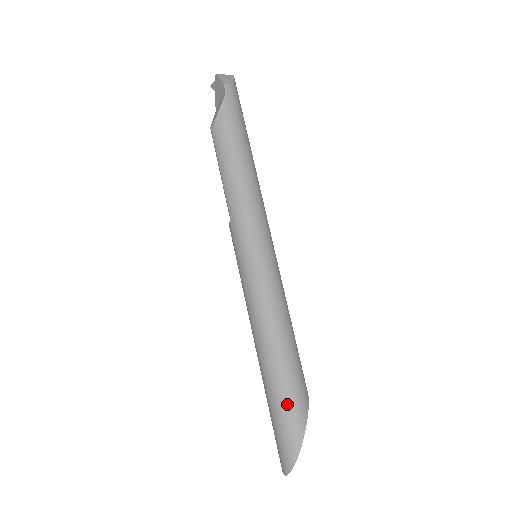
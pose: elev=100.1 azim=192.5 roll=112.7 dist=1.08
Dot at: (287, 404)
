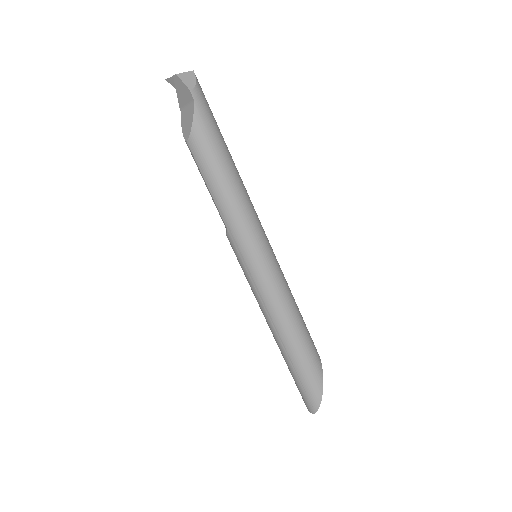
Dot at: (307, 370)
